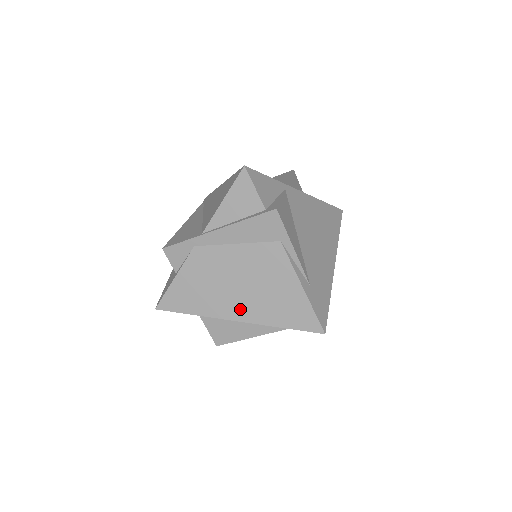
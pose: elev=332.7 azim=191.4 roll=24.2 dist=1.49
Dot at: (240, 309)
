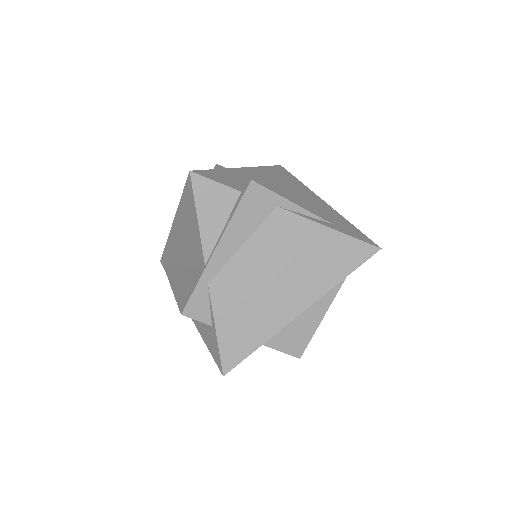
Dot at: (296, 299)
